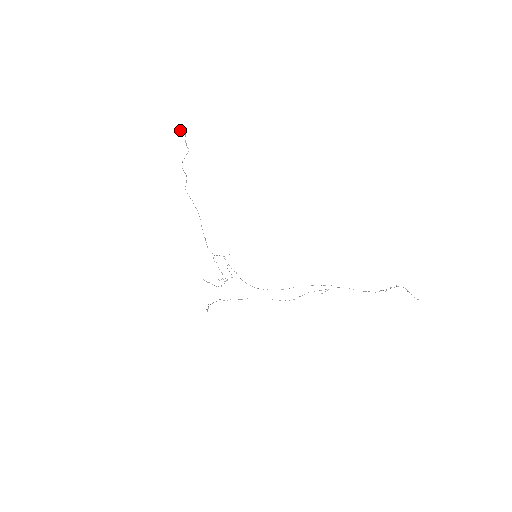
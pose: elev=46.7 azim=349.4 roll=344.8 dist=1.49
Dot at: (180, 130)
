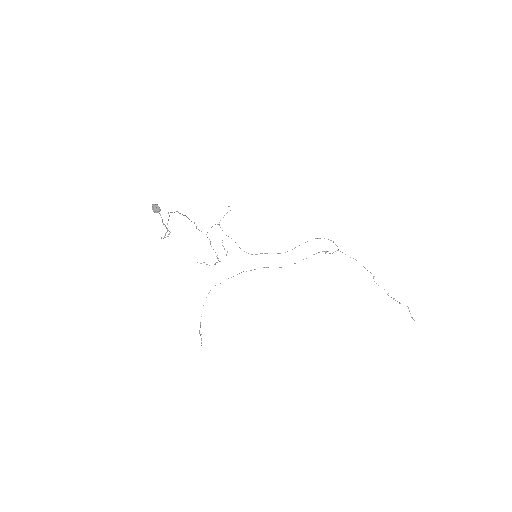
Dot at: (154, 210)
